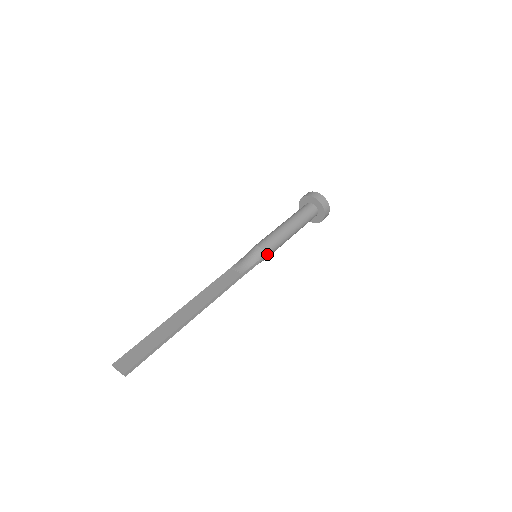
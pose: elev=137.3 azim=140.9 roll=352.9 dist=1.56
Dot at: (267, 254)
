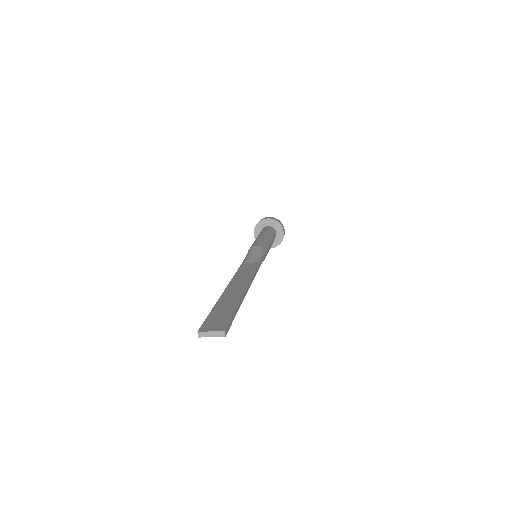
Dot at: (266, 252)
